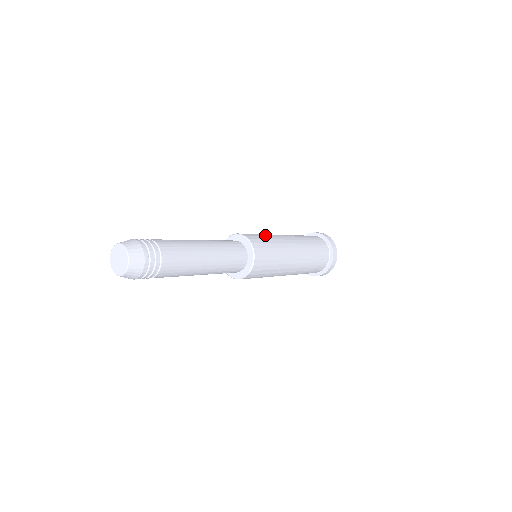
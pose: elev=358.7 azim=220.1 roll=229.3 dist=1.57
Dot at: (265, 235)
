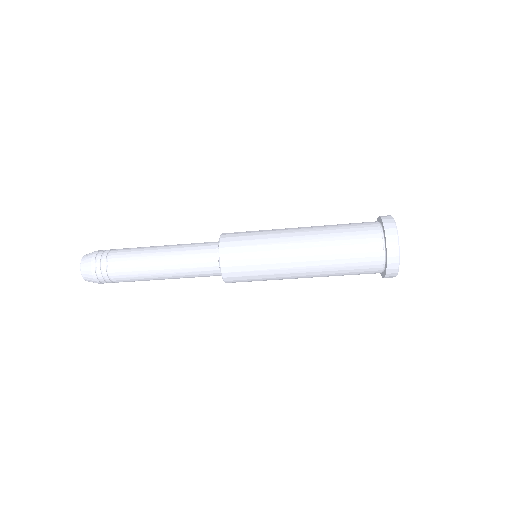
Dot at: occluded
